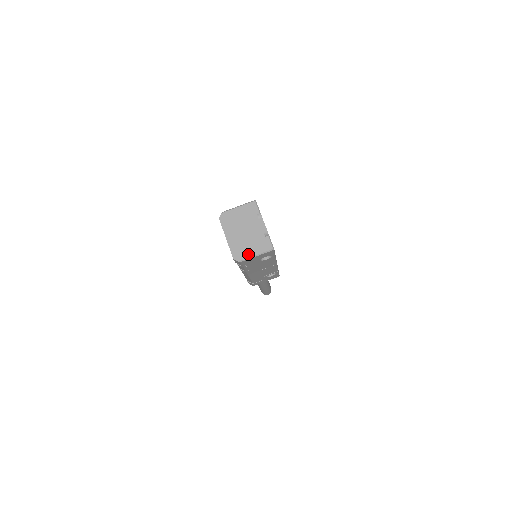
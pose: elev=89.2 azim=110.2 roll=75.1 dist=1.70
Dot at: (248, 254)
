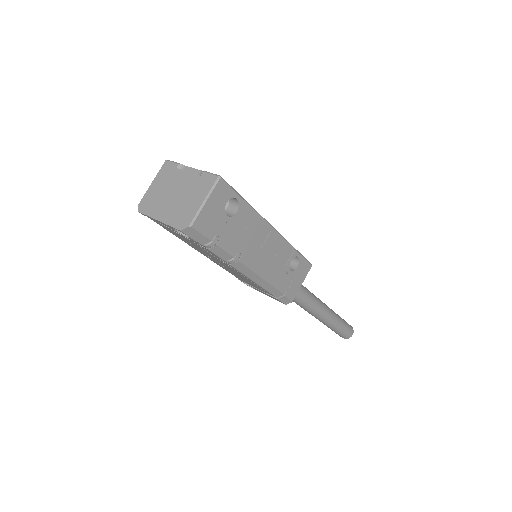
Dot at: (194, 209)
